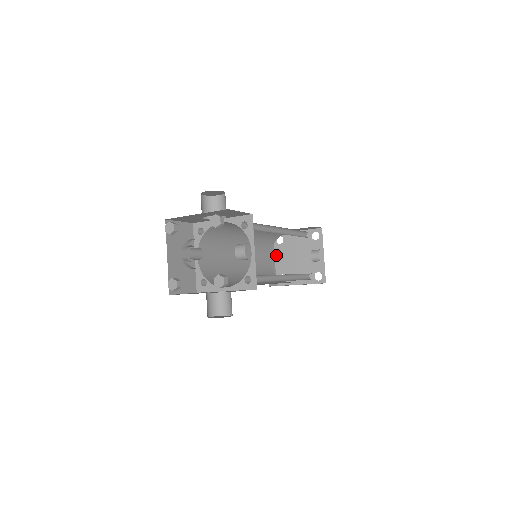
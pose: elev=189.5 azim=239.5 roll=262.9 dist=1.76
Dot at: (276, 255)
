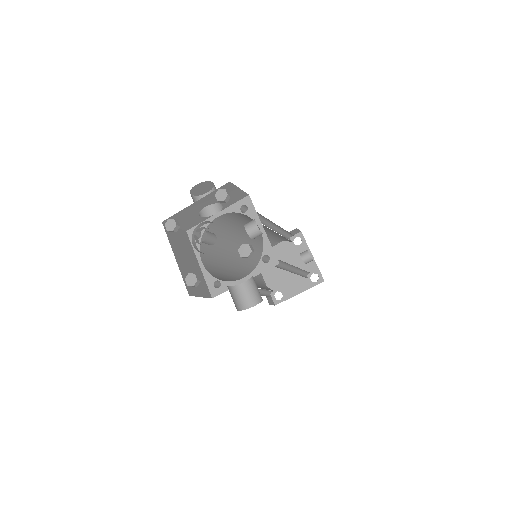
Dot at: (264, 275)
